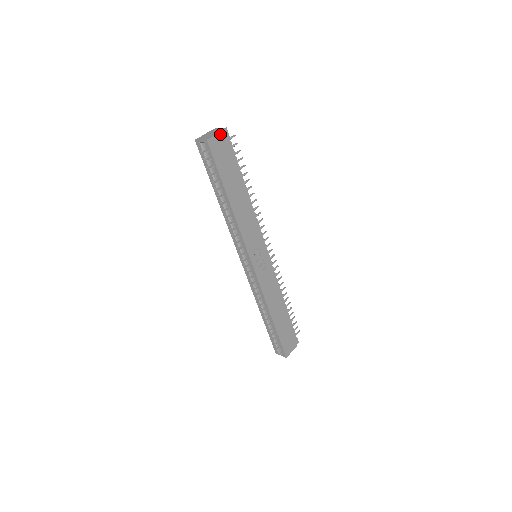
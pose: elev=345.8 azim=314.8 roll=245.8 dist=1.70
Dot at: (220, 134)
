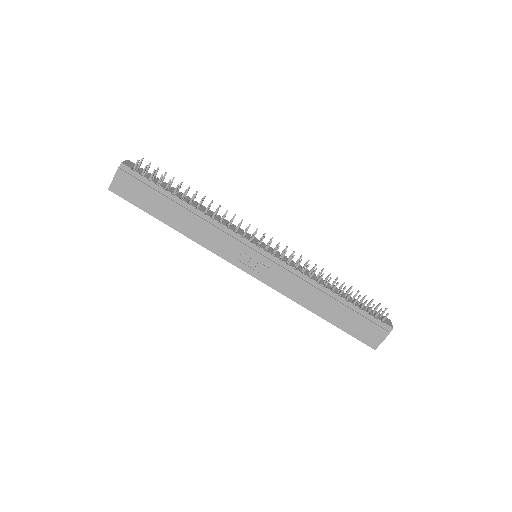
Dot at: (118, 174)
